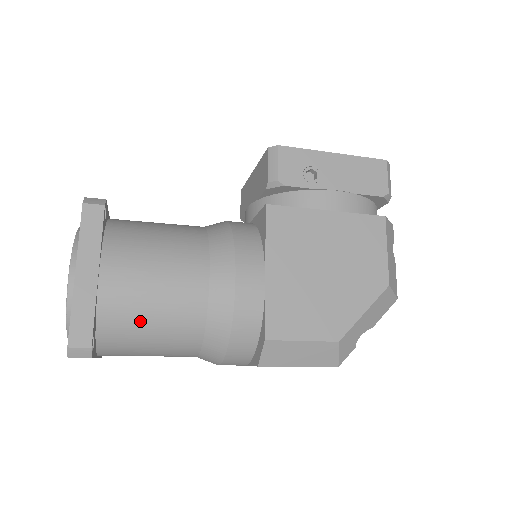
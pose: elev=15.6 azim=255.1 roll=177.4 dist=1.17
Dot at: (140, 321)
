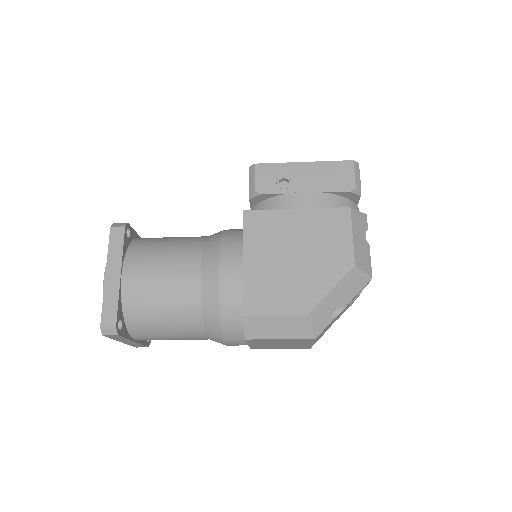
Dot at: (153, 308)
